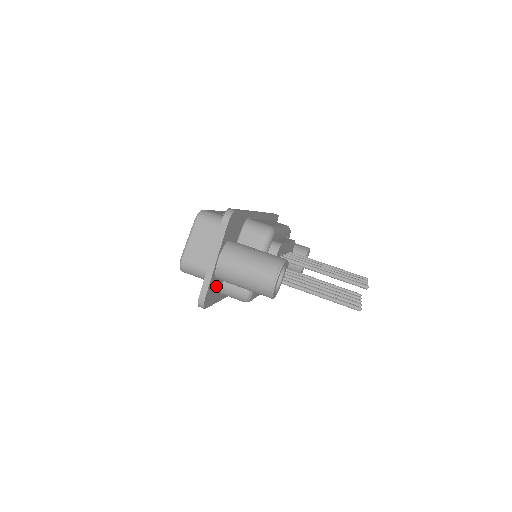
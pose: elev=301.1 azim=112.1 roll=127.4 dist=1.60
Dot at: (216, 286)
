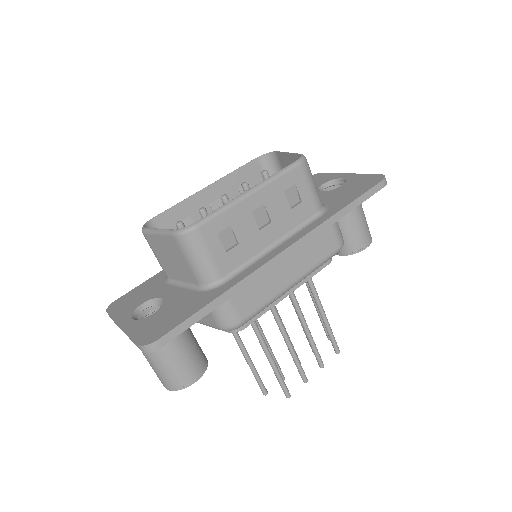
Dot at: occluded
